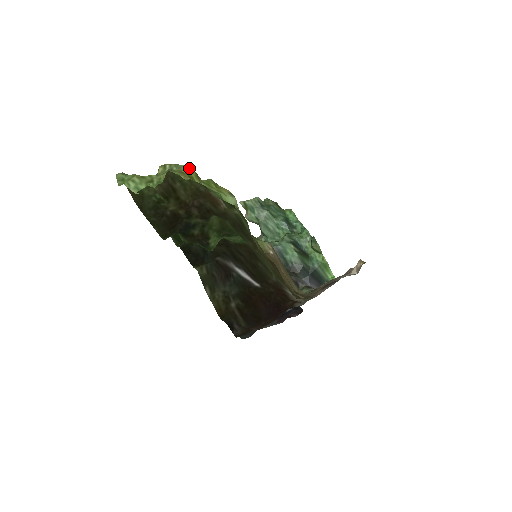
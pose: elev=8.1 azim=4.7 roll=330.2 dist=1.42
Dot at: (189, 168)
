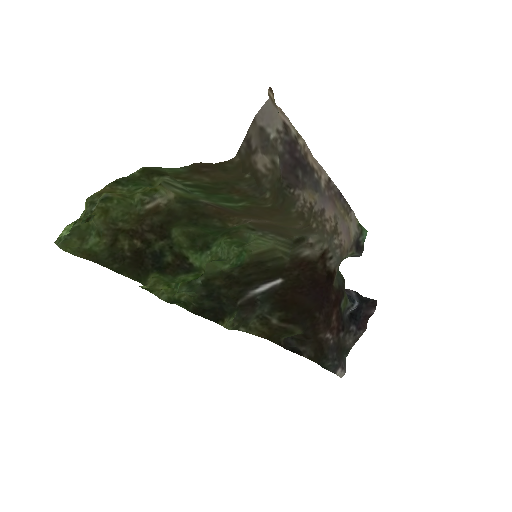
Dot at: occluded
